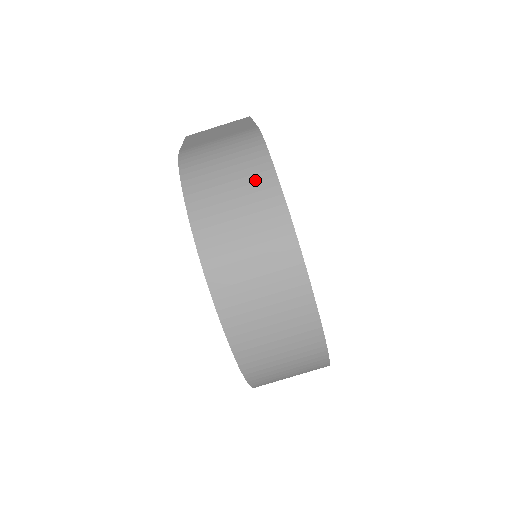
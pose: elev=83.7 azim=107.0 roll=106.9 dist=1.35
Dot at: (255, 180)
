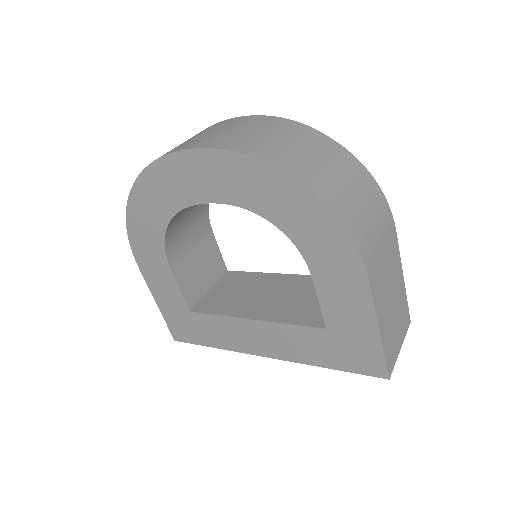
Dot at: occluded
